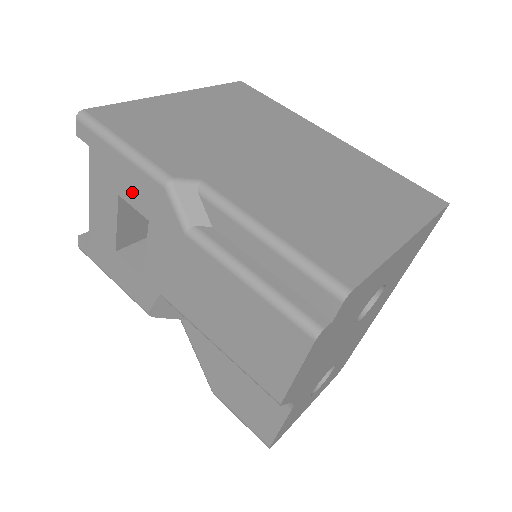
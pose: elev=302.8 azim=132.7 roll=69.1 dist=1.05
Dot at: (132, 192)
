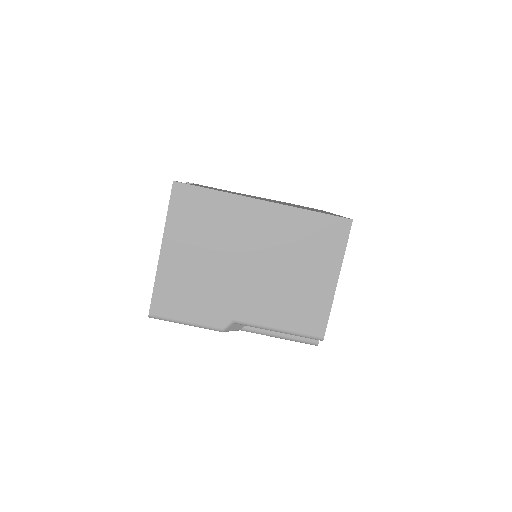
Dot at: occluded
